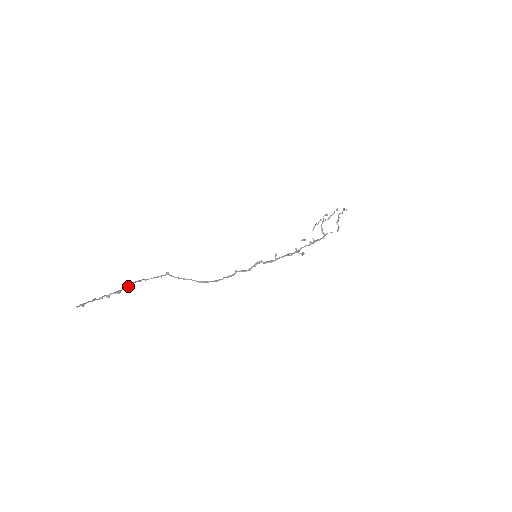
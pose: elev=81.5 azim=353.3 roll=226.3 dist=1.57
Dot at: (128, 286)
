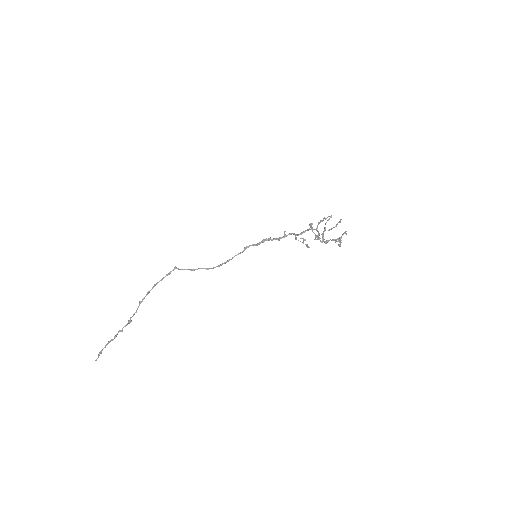
Dot at: occluded
